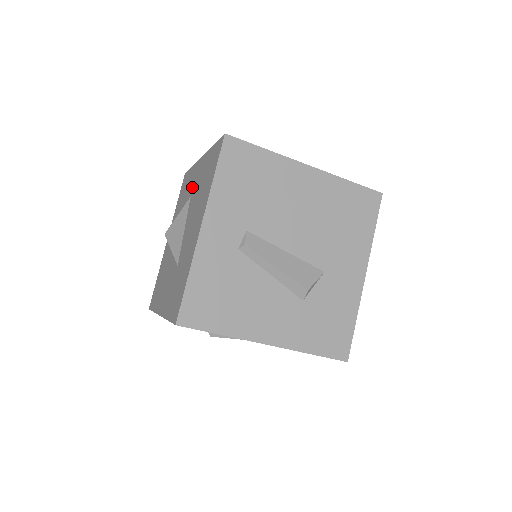
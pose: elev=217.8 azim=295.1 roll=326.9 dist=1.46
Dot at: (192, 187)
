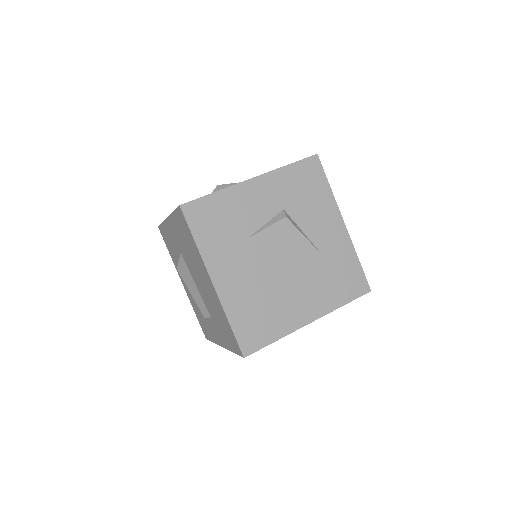
Dot at: occluded
